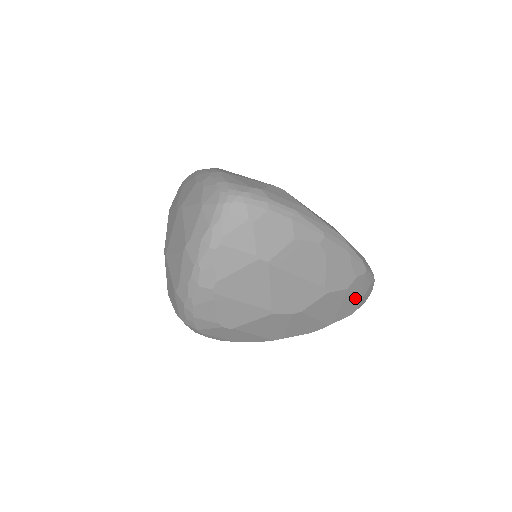
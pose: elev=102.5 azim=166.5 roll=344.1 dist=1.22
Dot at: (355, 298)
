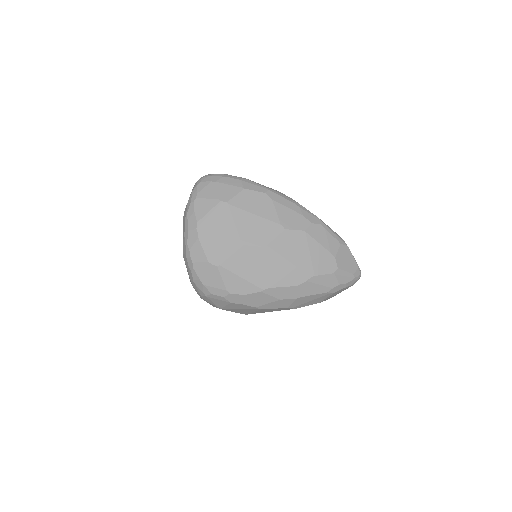
Dot at: (324, 249)
